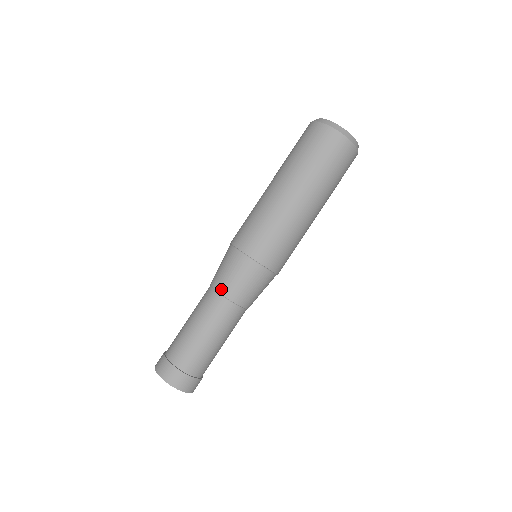
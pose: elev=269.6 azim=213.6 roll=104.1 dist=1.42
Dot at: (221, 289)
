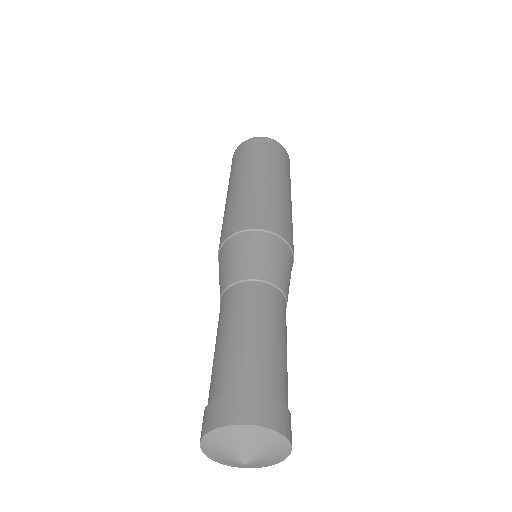
Dot at: (256, 274)
